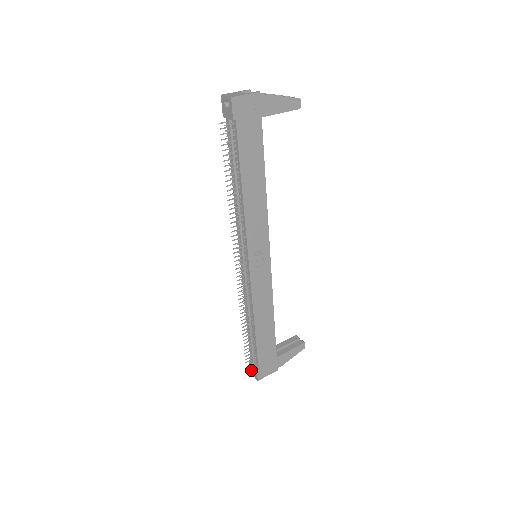
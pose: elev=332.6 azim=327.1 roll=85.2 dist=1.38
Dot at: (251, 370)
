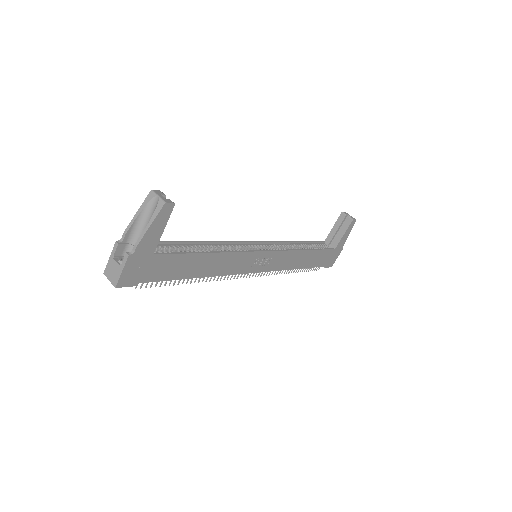
Dot at: occluded
